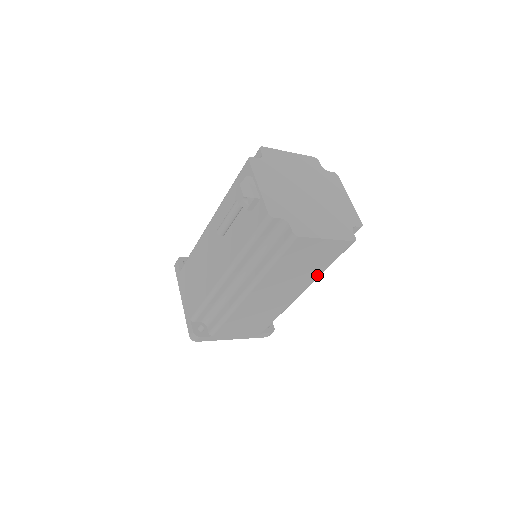
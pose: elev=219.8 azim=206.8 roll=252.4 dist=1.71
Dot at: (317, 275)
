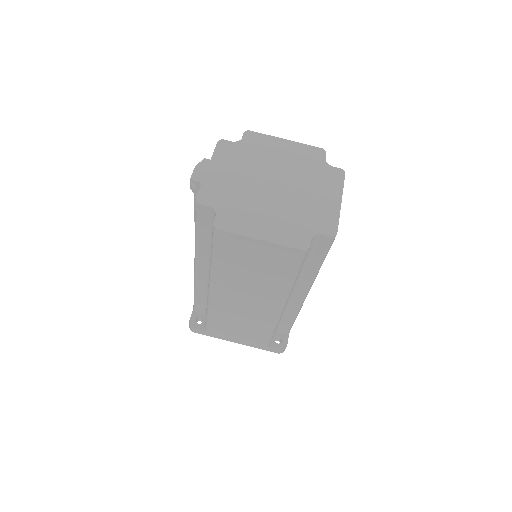
Dot at: (285, 287)
